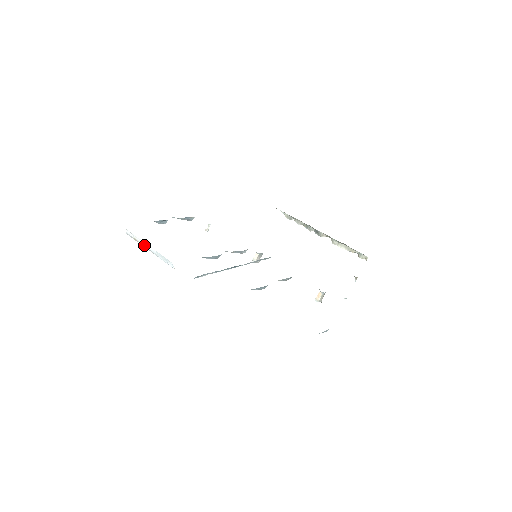
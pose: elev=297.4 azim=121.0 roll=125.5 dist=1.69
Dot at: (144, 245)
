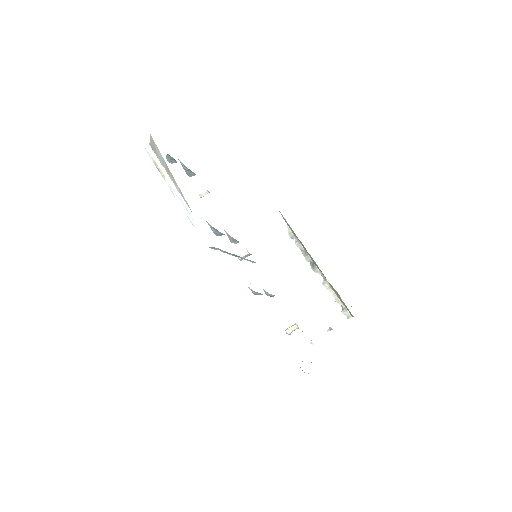
Dot at: (165, 176)
